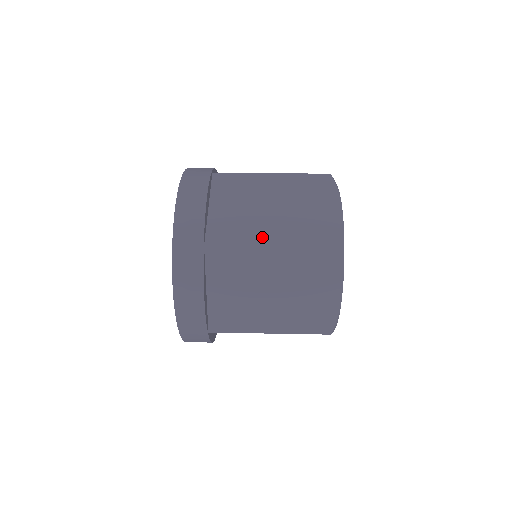
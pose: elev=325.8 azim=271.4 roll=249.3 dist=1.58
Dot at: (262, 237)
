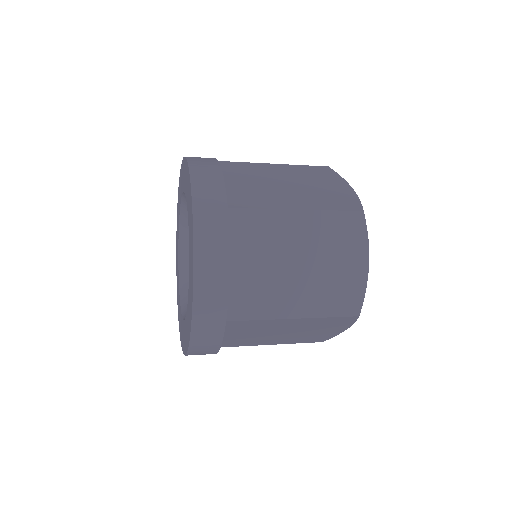
Dot at: occluded
